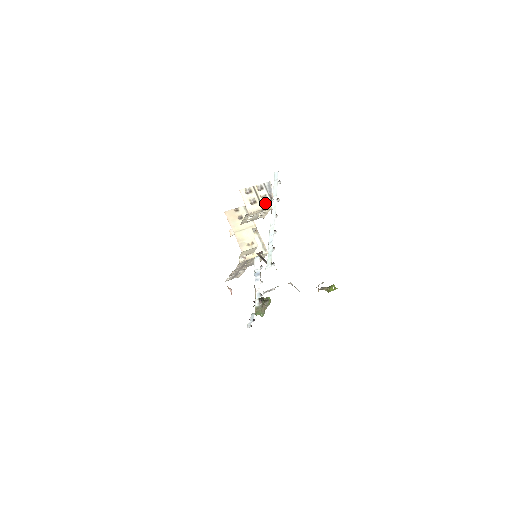
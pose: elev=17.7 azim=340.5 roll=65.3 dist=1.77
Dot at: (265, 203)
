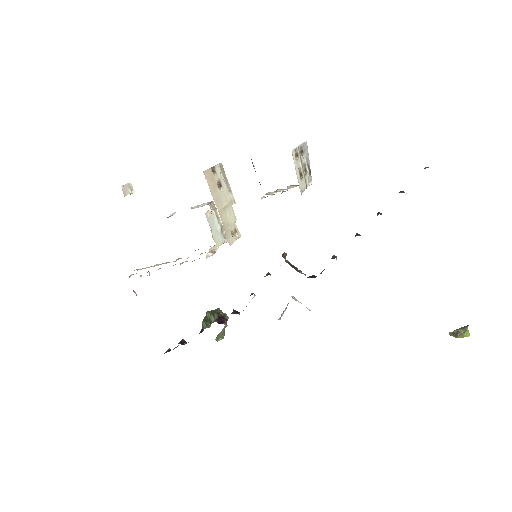
Dot at: (307, 178)
